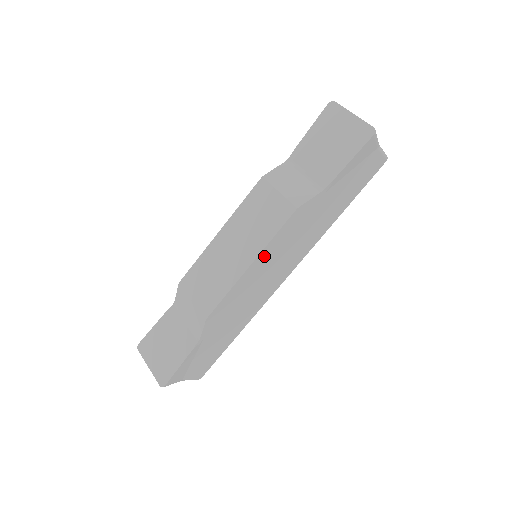
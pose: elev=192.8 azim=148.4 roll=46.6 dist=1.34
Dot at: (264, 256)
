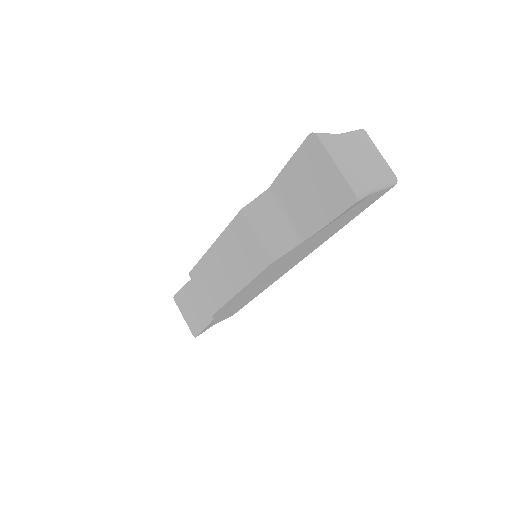
Dot at: (252, 283)
